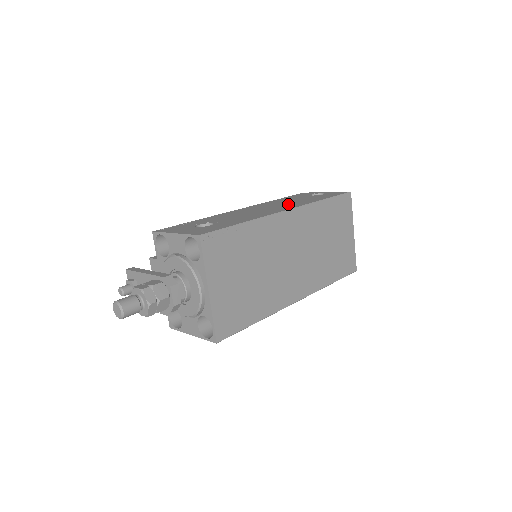
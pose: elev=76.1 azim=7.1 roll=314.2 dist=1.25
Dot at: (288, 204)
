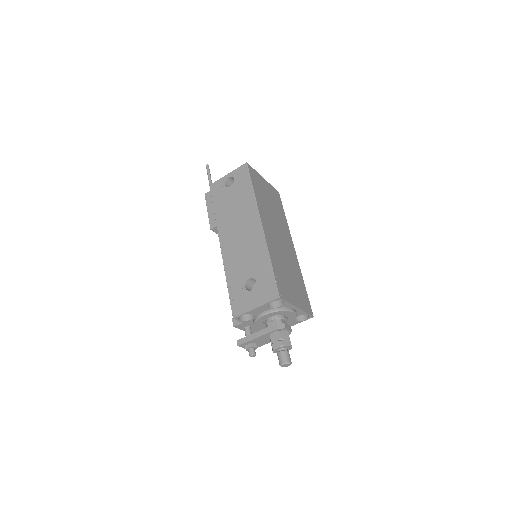
Dot at: (243, 215)
